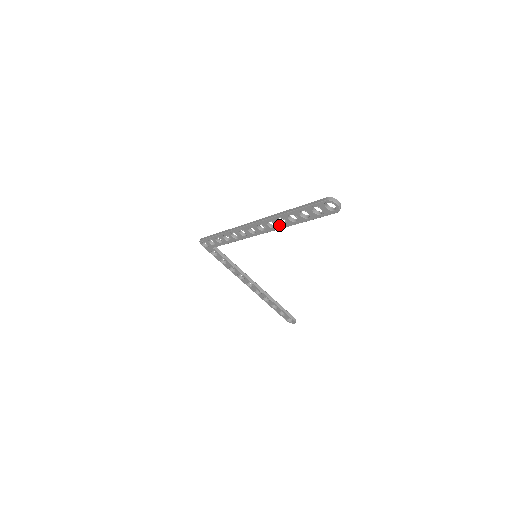
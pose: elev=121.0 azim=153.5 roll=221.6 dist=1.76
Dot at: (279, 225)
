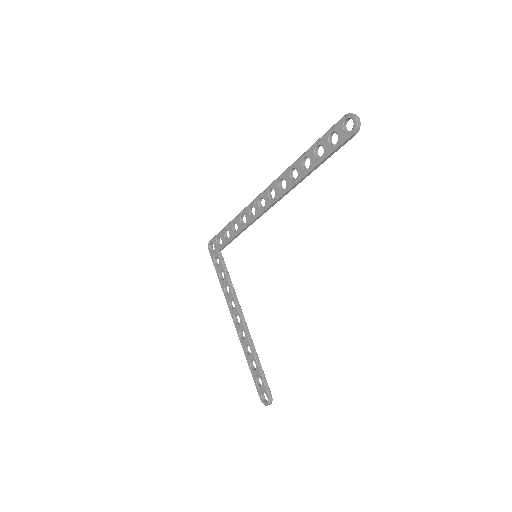
Dot at: (290, 182)
